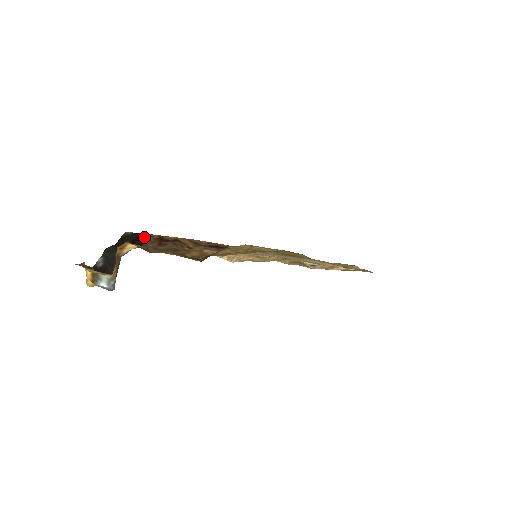
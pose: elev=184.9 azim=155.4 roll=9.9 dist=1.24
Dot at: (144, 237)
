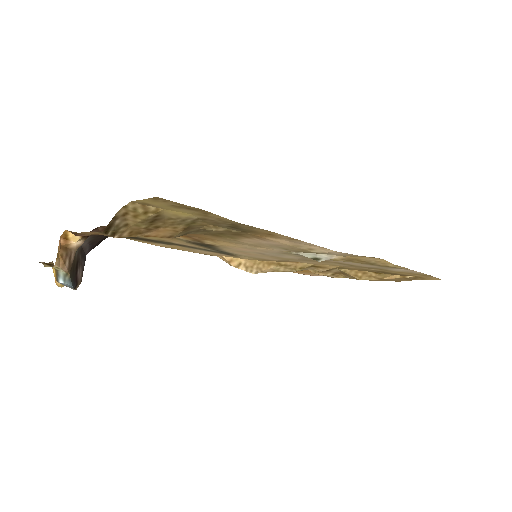
Dot at: (95, 228)
